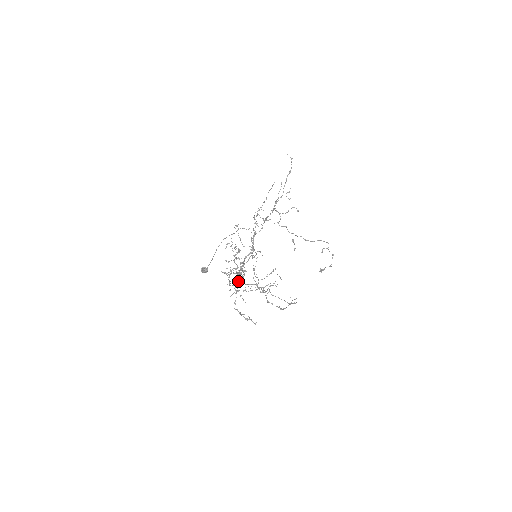
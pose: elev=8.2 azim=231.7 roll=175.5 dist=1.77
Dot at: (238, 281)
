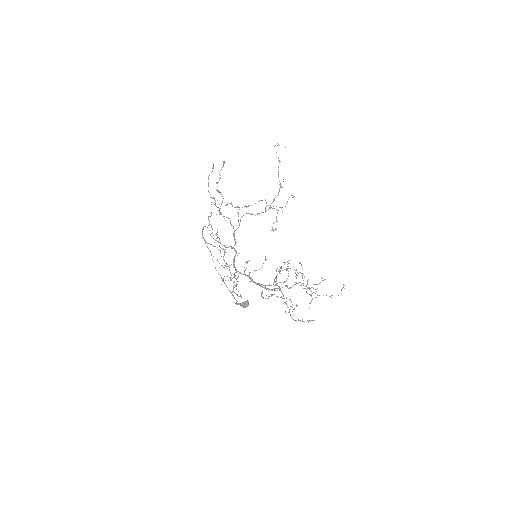
Dot at: (233, 286)
